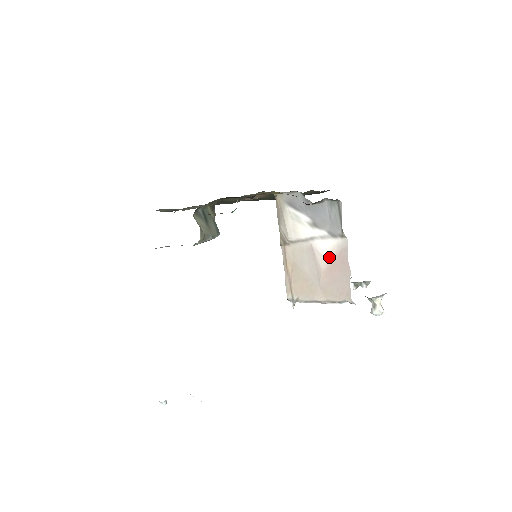
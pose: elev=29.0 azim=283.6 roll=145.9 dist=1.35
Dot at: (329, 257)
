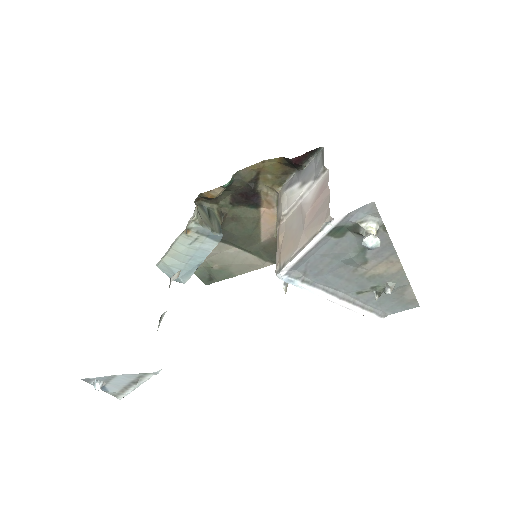
Dot at: (313, 198)
